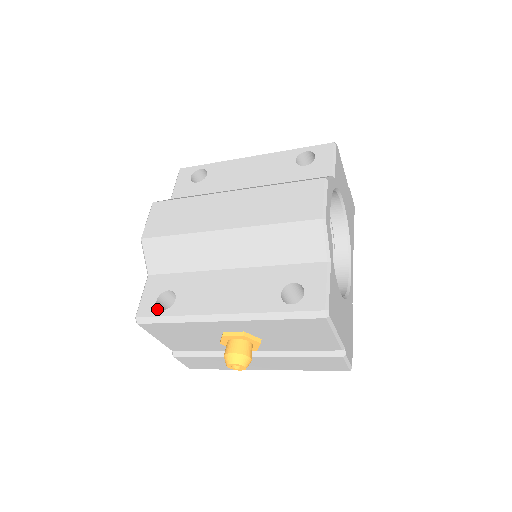
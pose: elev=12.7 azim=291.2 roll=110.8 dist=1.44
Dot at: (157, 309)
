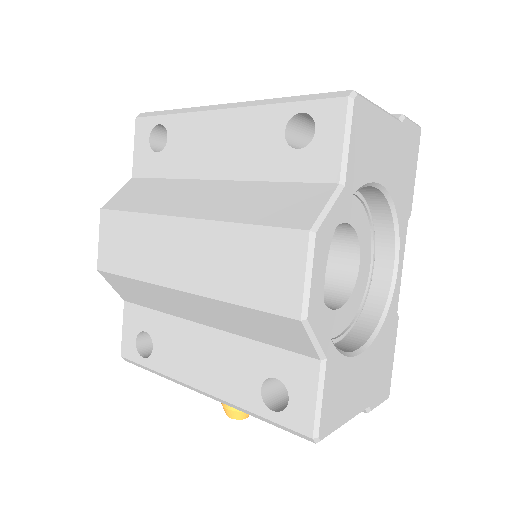
Dot at: (137, 354)
